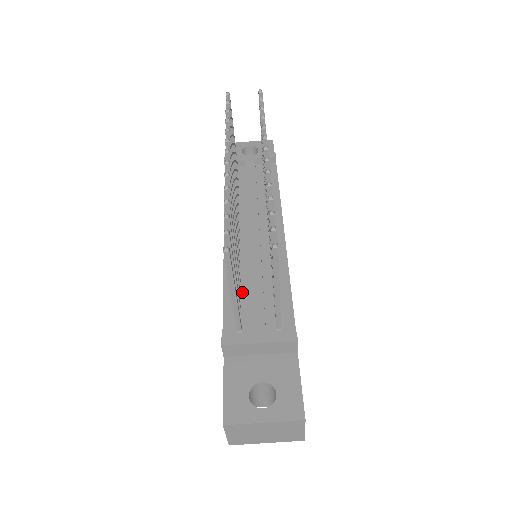
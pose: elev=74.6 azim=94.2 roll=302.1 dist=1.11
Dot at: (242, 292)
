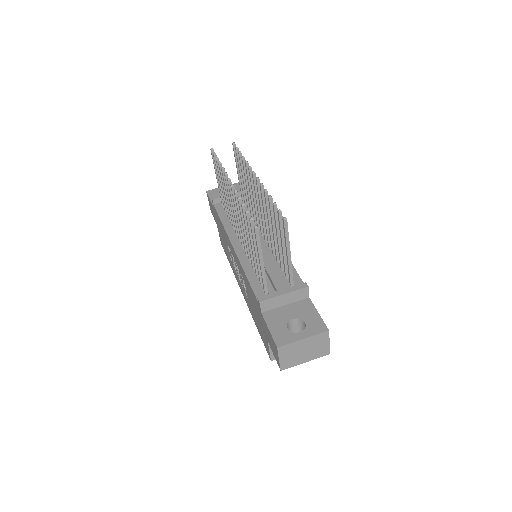
Dot at: occluded
